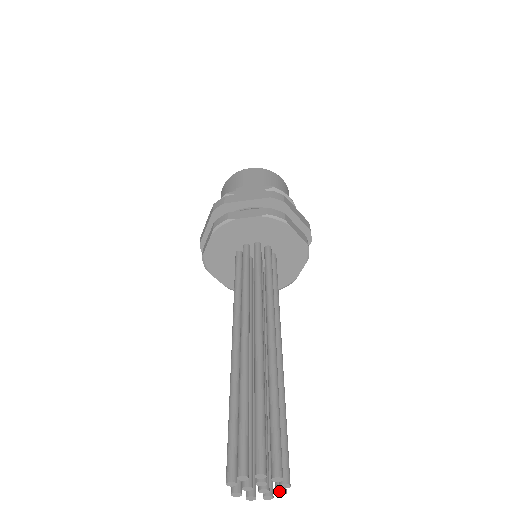
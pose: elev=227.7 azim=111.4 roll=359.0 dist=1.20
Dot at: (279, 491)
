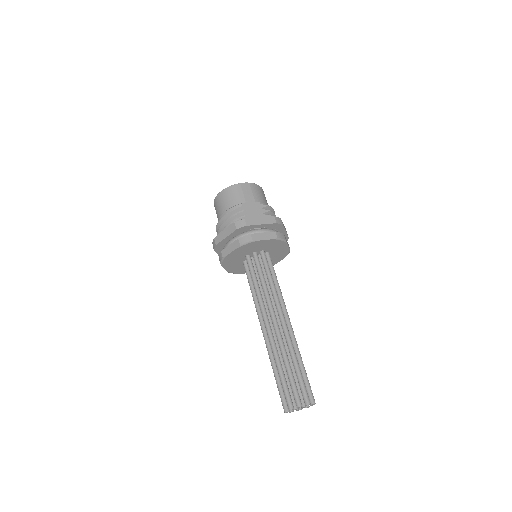
Dot at: (307, 407)
